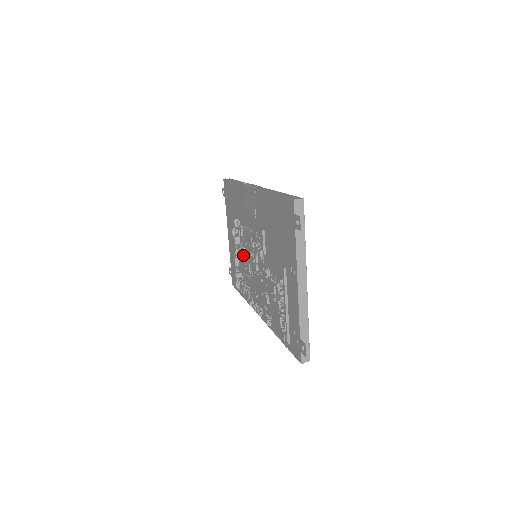
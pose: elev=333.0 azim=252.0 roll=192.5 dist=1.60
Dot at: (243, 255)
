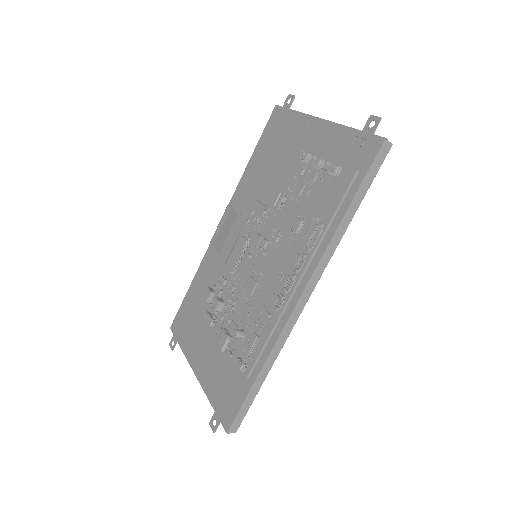
Dot at: (235, 301)
